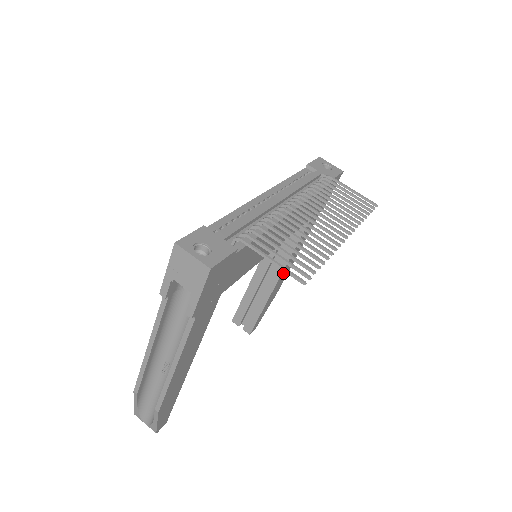
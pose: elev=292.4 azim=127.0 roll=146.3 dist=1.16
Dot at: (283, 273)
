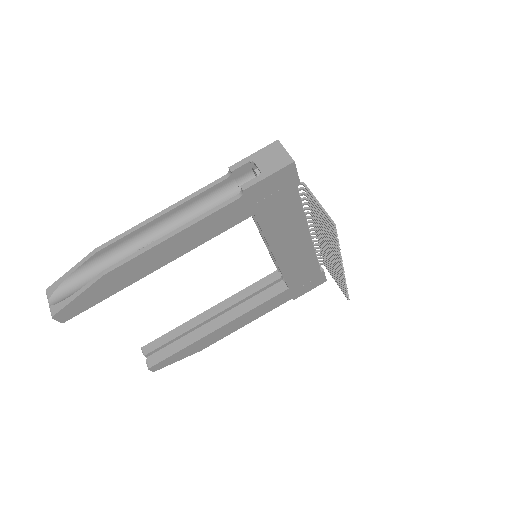
Dot at: (230, 325)
